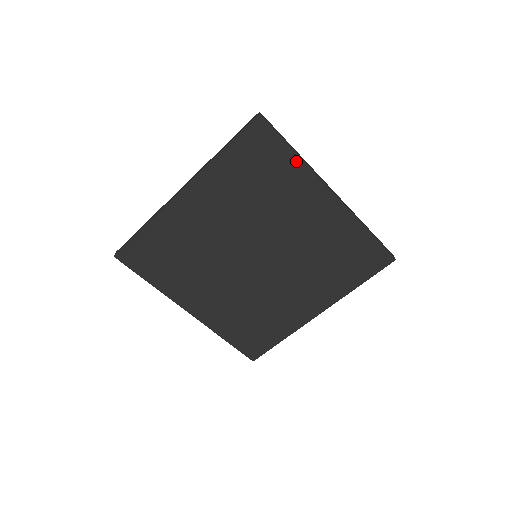
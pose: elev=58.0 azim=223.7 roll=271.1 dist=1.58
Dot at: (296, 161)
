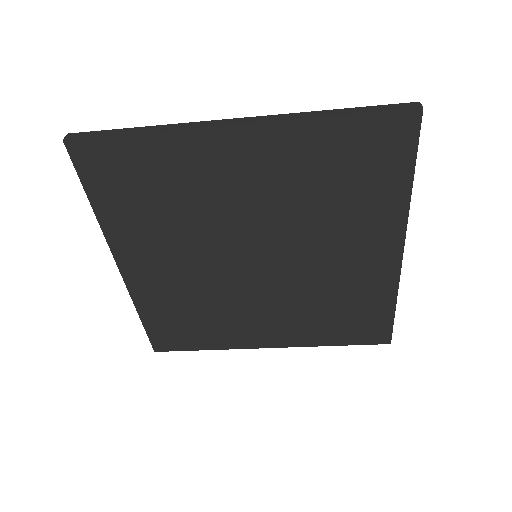
Dot at: (153, 140)
